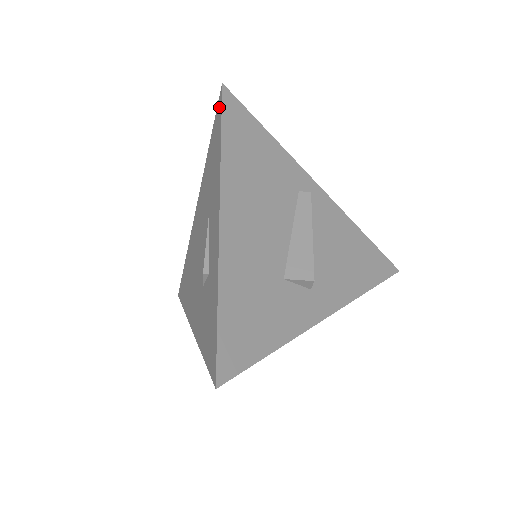
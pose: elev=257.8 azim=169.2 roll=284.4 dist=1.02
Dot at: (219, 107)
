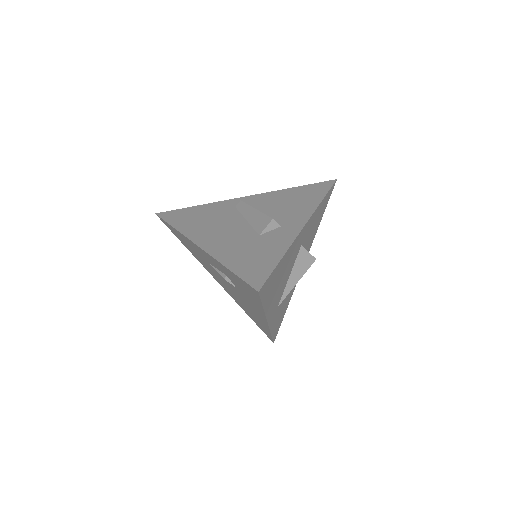
Dot at: (164, 222)
